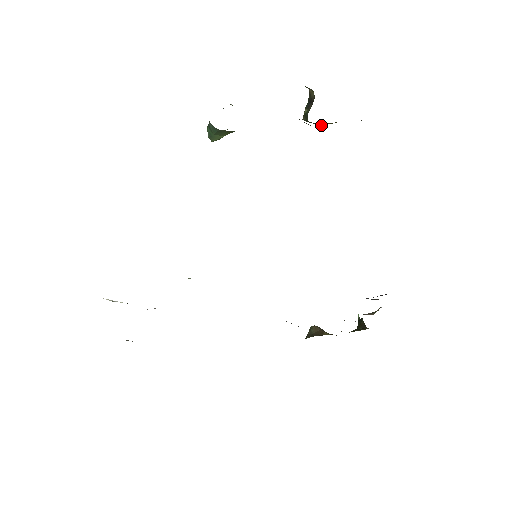
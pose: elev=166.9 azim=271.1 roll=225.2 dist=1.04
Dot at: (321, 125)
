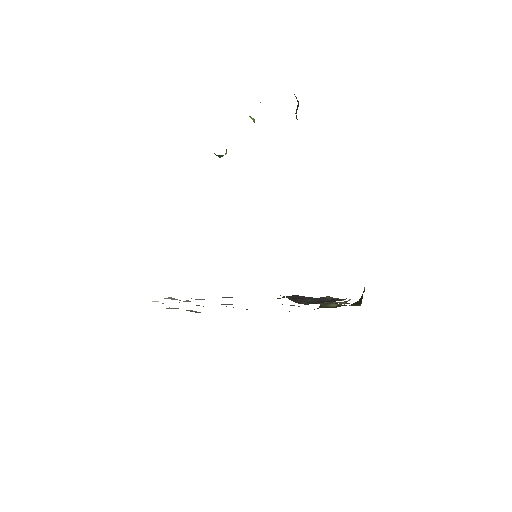
Dot at: occluded
